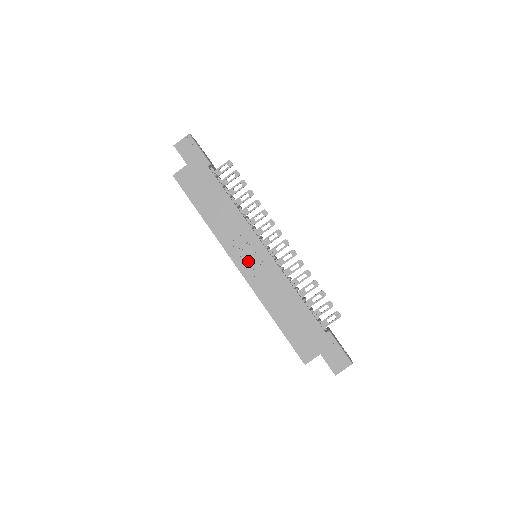
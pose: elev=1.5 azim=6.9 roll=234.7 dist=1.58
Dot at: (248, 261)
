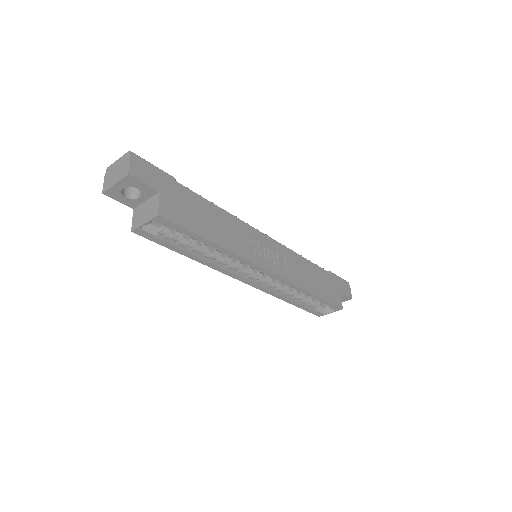
Dot at: (270, 259)
